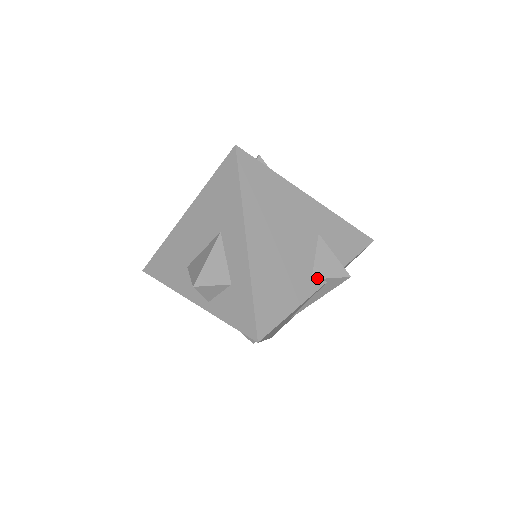
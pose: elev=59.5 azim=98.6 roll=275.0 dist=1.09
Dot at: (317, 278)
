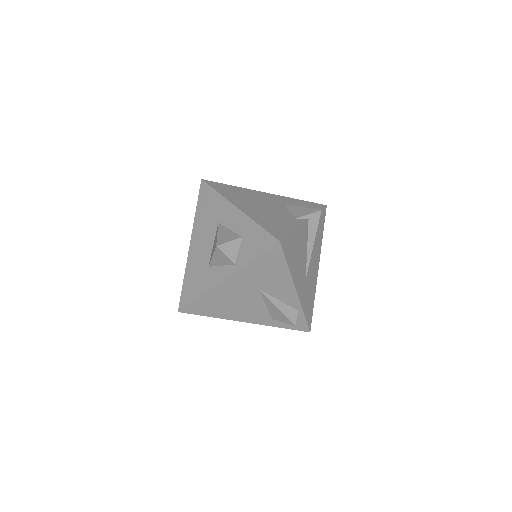
Dot at: (299, 217)
